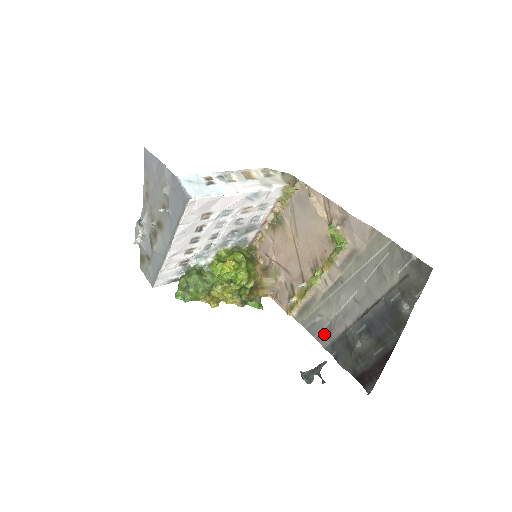
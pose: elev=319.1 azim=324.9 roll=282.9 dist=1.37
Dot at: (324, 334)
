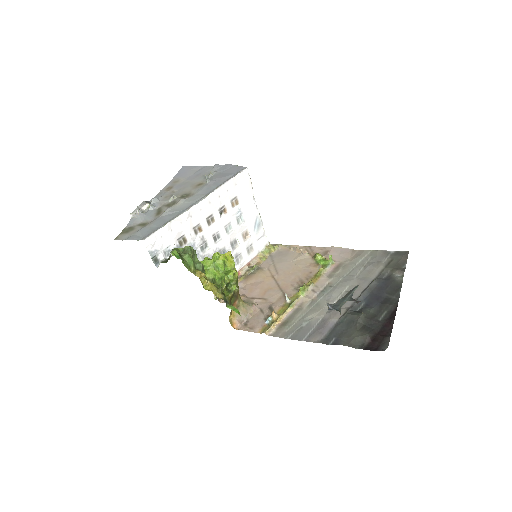
Dot at: (316, 330)
